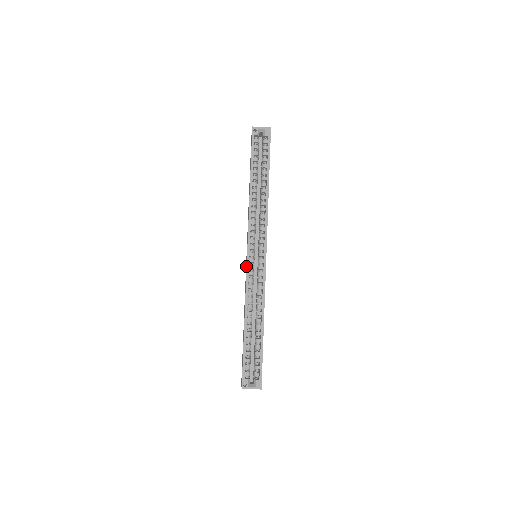
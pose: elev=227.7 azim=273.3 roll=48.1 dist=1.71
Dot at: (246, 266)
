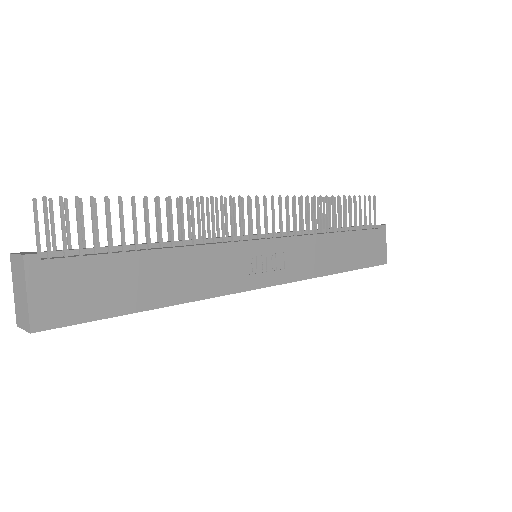
Dot at: occluded
